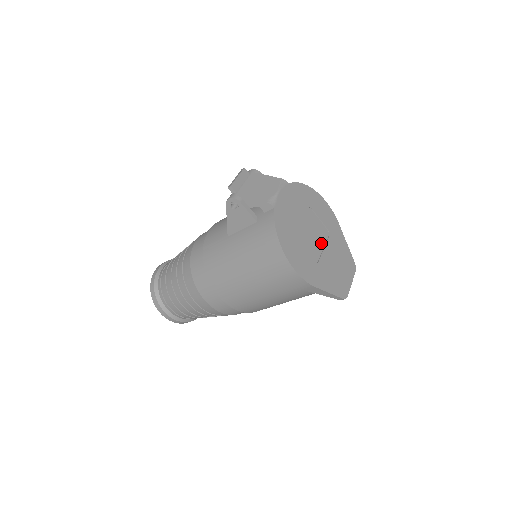
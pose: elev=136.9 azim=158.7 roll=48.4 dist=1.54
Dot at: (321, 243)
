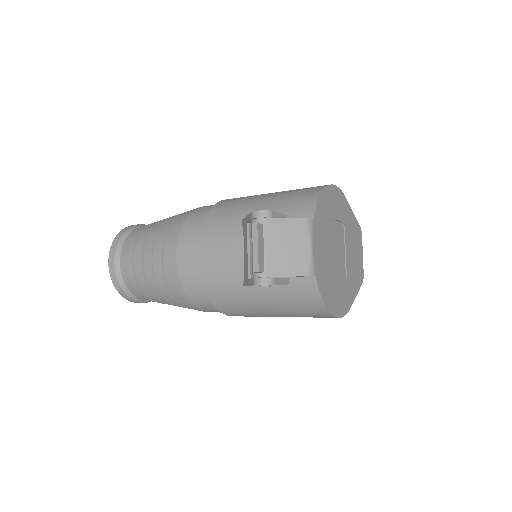
Dot at: (342, 248)
